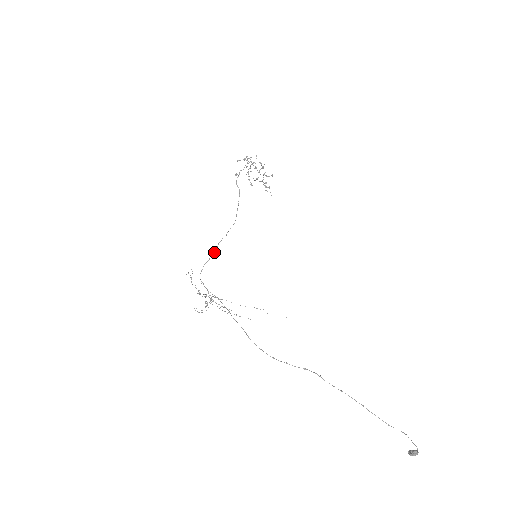
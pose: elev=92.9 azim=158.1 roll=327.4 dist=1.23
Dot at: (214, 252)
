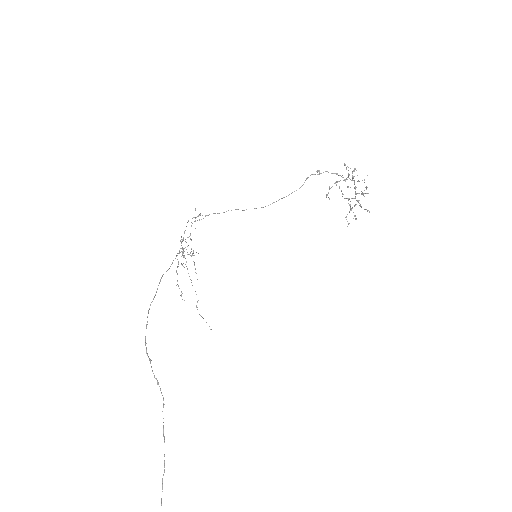
Dot at: (218, 213)
